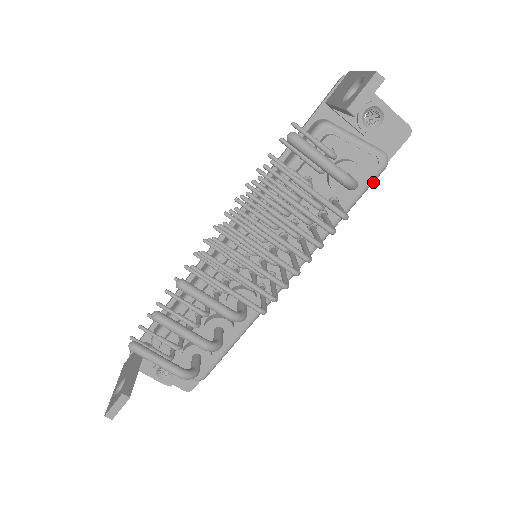
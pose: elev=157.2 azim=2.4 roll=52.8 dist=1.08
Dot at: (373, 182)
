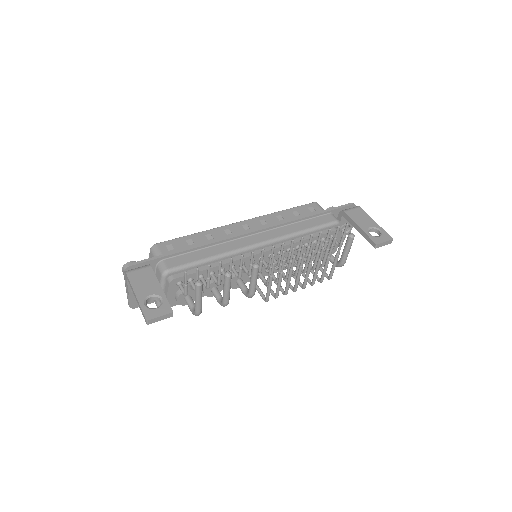
Dot at: occluded
